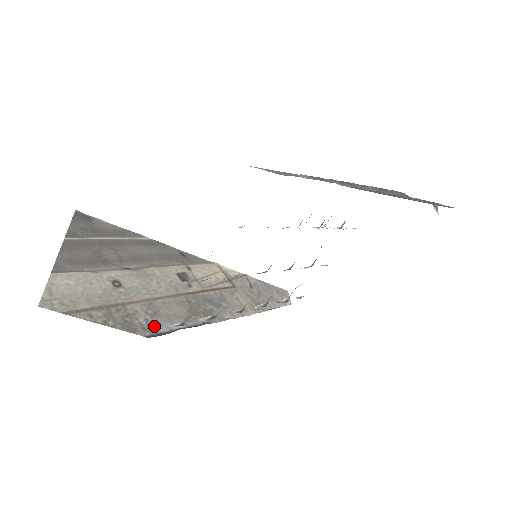
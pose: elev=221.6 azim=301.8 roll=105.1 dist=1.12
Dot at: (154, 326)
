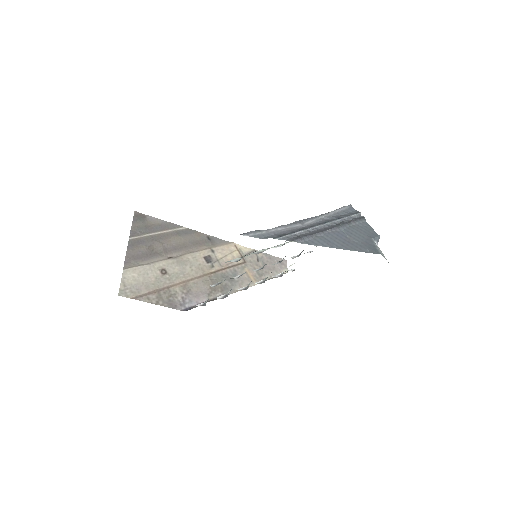
Dot at: (187, 302)
